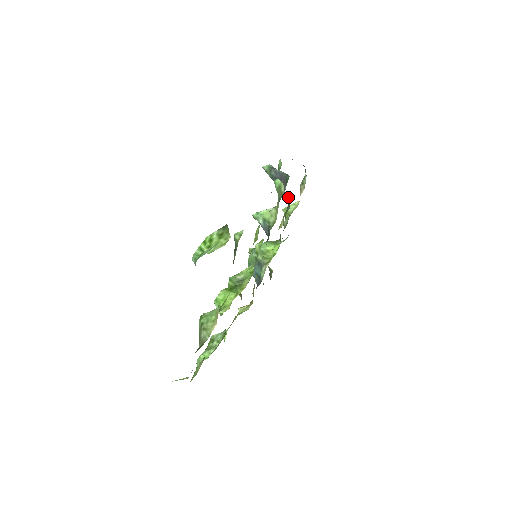
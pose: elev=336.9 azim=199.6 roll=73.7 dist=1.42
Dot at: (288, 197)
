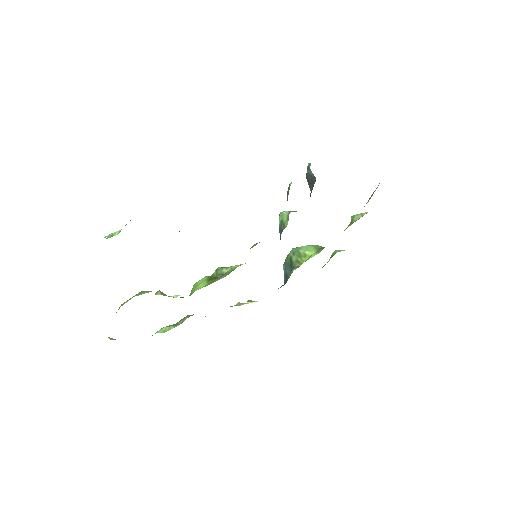
Dot at: occluded
